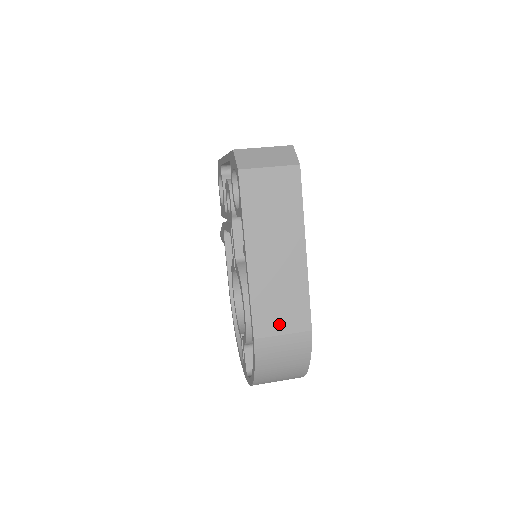
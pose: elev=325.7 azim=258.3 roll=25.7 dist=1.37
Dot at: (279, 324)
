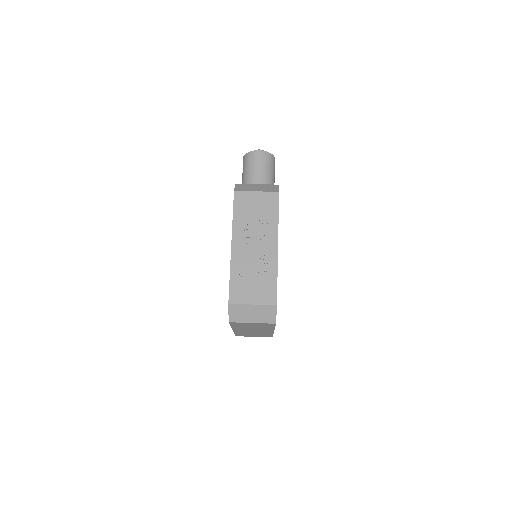
Dot at: (252, 336)
